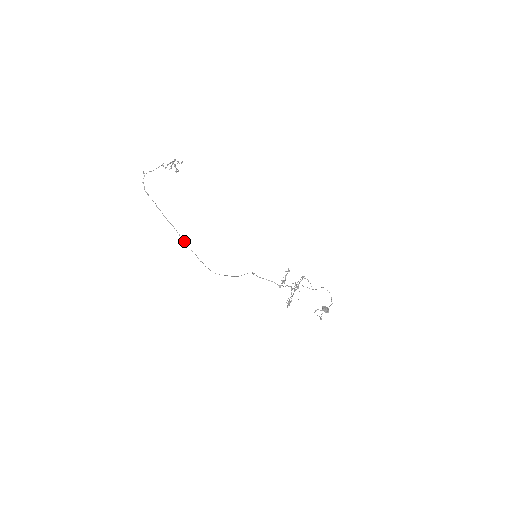
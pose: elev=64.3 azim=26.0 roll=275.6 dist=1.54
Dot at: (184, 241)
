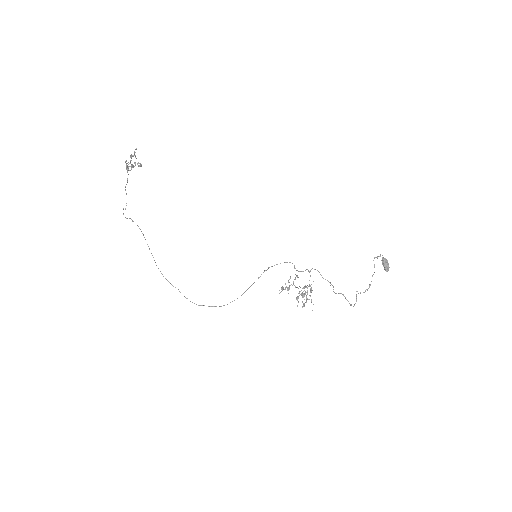
Dot at: occluded
